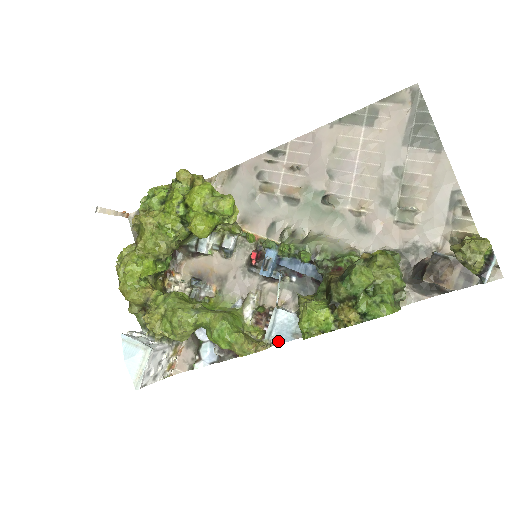
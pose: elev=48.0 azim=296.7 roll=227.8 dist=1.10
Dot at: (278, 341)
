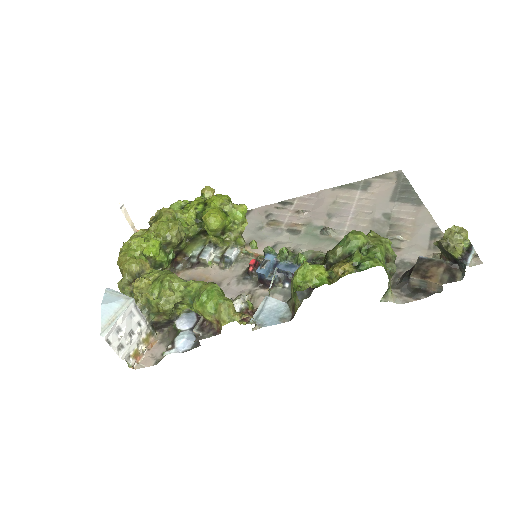
Dot at: (264, 324)
